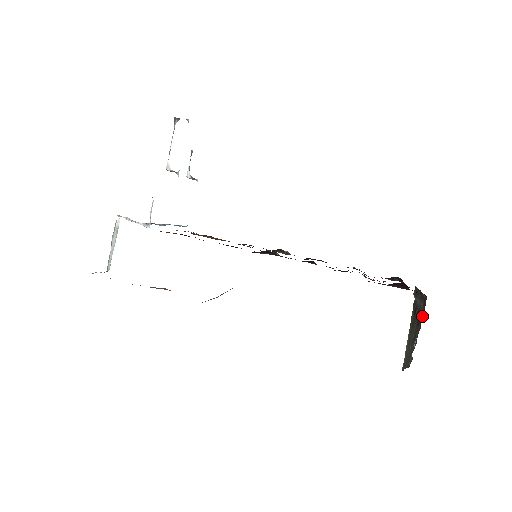
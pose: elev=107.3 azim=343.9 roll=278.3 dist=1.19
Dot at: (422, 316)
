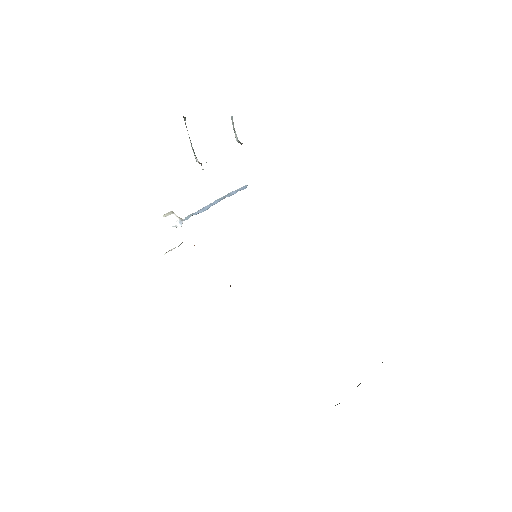
Dot at: occluded
